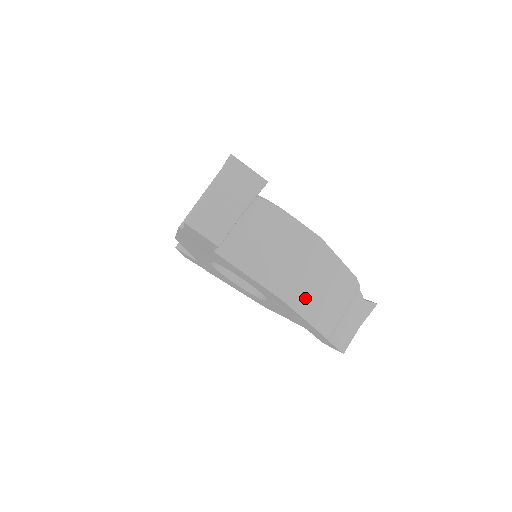
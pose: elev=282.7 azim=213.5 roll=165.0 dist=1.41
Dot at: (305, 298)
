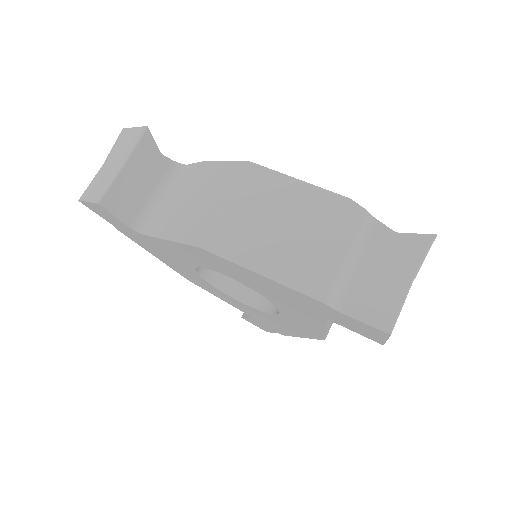
Dot at: (246, 242)
